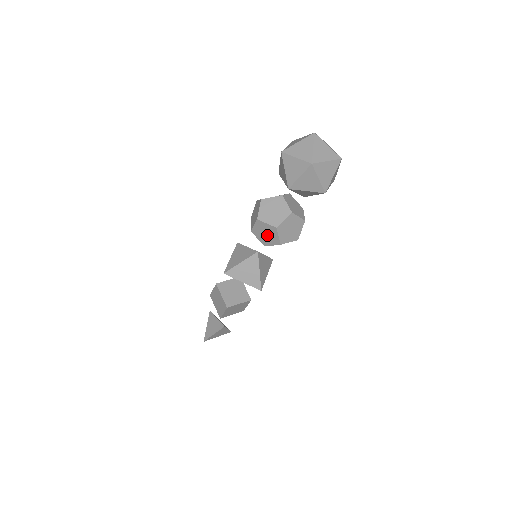
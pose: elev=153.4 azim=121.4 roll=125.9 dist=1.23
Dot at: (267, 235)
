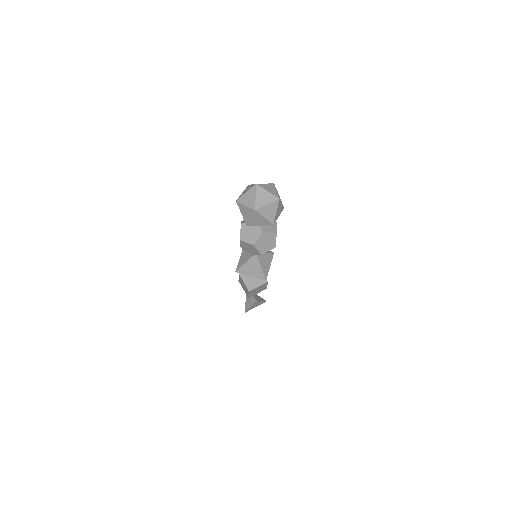
Dot at: (250, 249)
